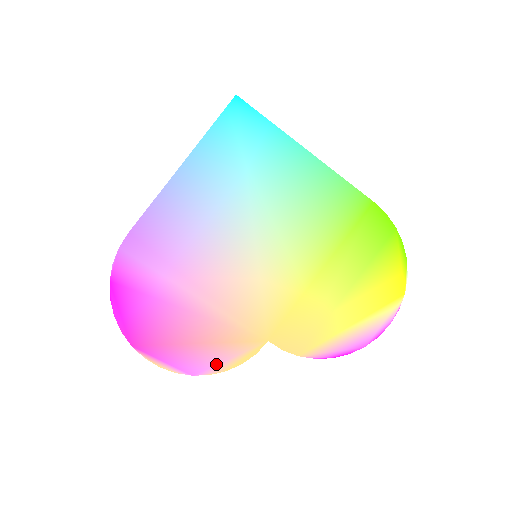
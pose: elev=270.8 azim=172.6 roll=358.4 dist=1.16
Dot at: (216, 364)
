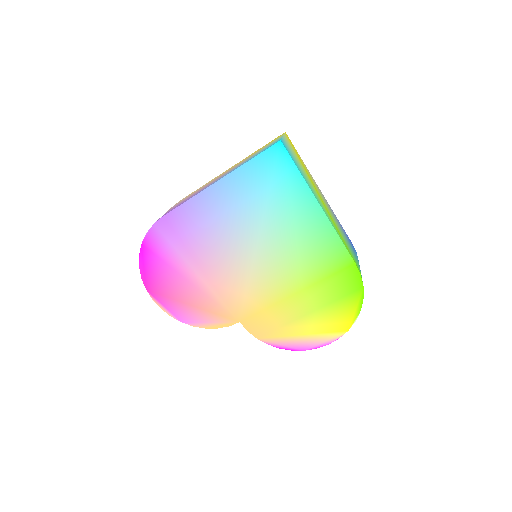
Dot at: (200, 322)
